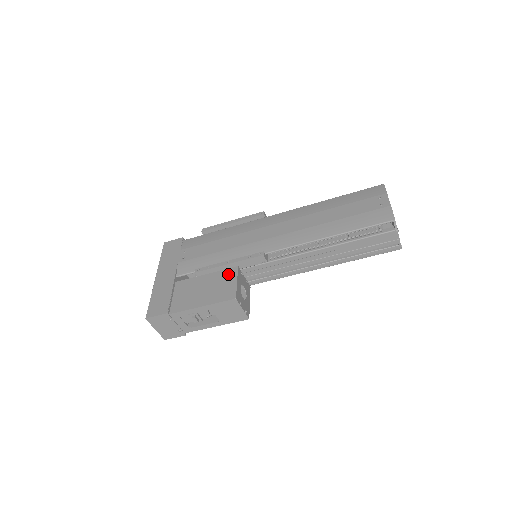
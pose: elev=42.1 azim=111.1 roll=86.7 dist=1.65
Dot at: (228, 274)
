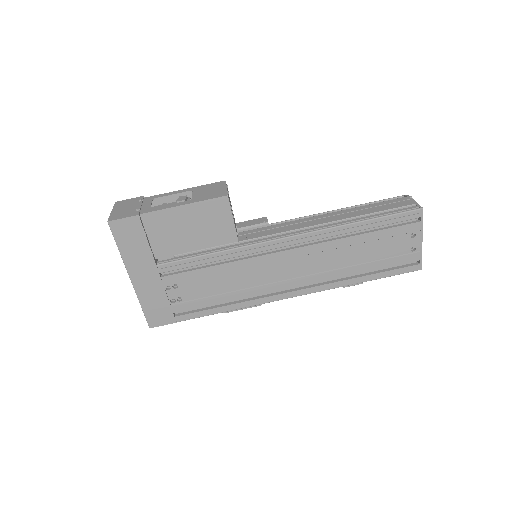
Dot at: occluded
